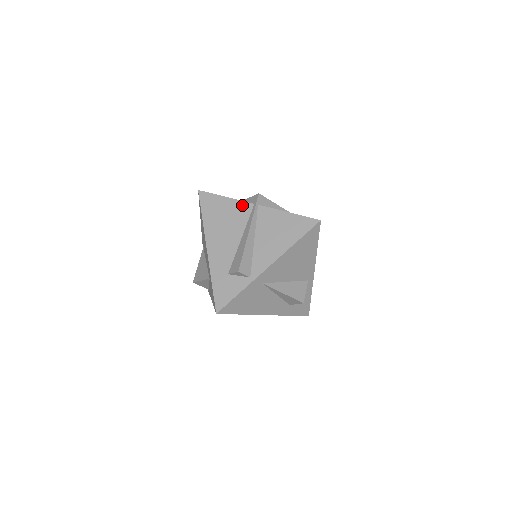
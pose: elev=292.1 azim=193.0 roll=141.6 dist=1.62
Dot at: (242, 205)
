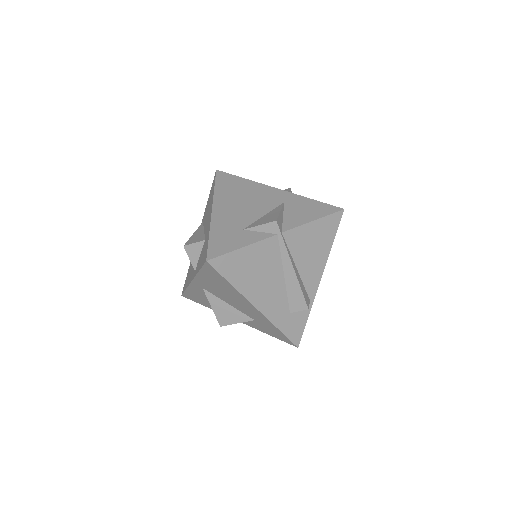
Dot at: (266, 244)
